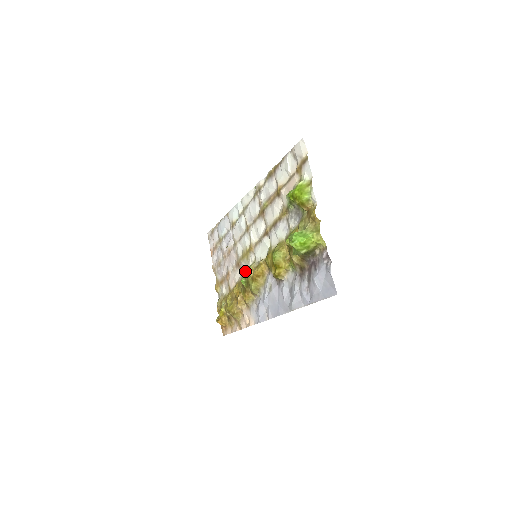
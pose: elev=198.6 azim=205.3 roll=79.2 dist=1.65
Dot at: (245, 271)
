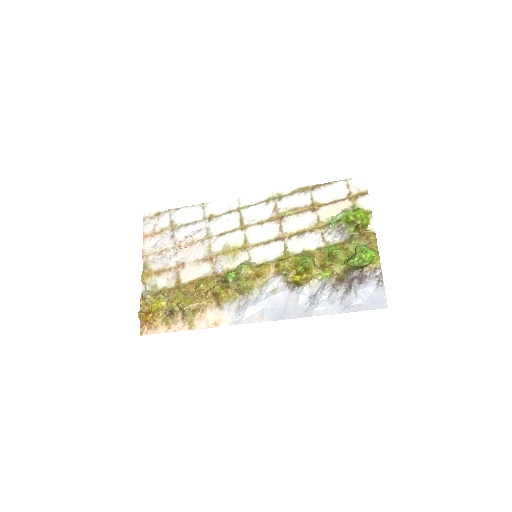
Dot at: (225, 268)
